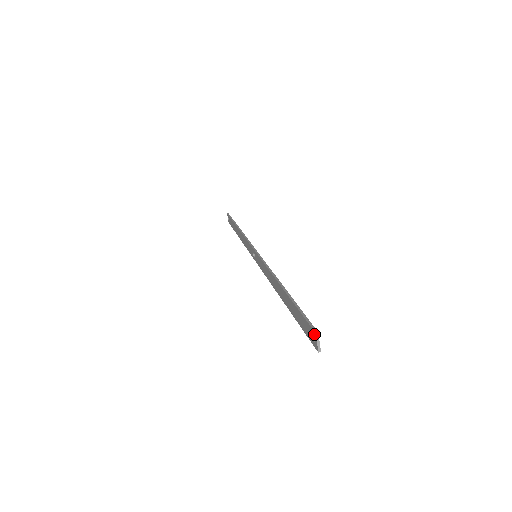
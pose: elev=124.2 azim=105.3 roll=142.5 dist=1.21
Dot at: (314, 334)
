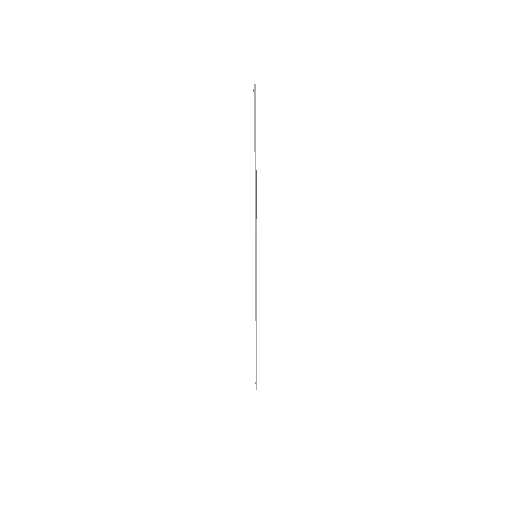
Dot at: occluded
